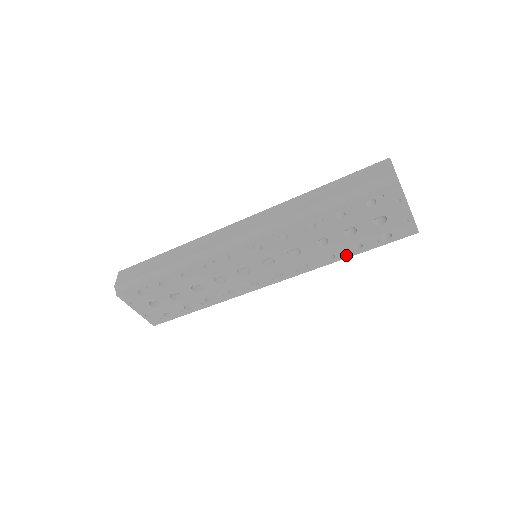
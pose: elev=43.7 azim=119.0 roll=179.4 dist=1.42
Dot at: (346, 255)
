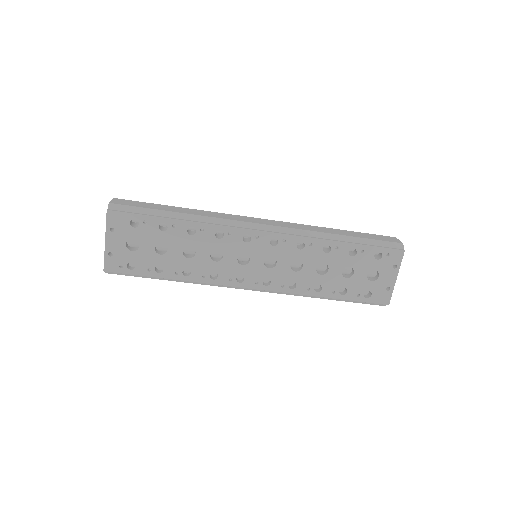
Dot at: (329, 294)
